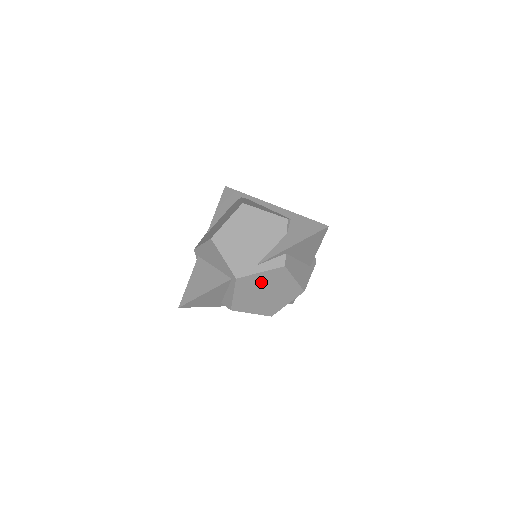
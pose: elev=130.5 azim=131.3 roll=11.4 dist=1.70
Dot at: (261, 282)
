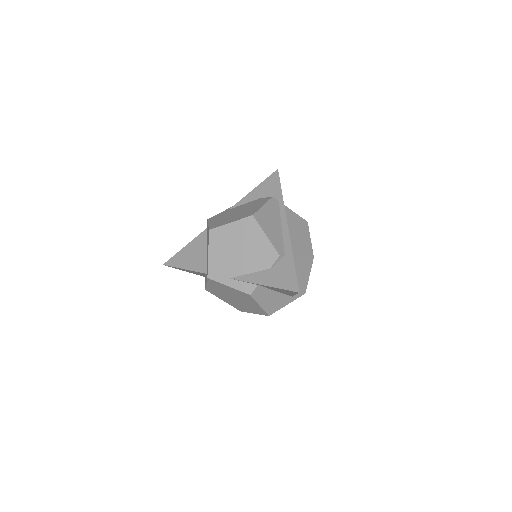
Dot at: (230, 291)
